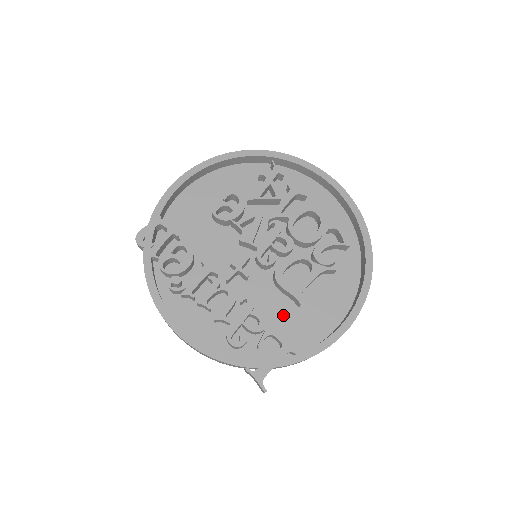
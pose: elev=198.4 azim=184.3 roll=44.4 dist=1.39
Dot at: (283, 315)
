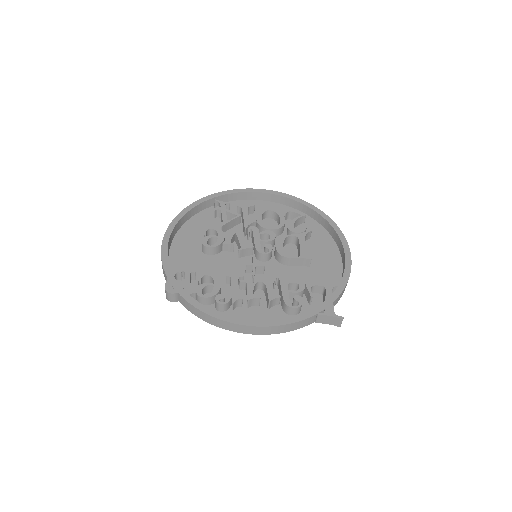
Dot at: (305, 277)
